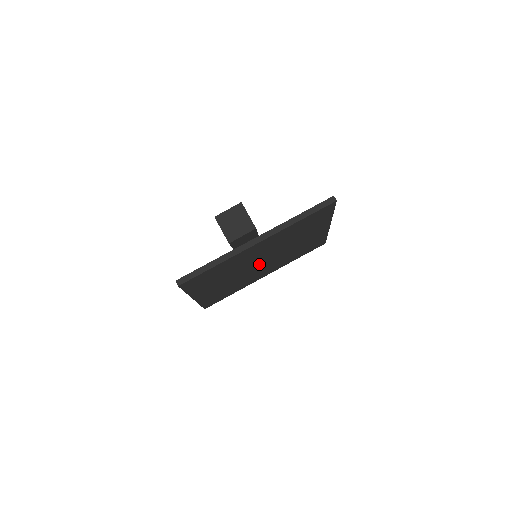
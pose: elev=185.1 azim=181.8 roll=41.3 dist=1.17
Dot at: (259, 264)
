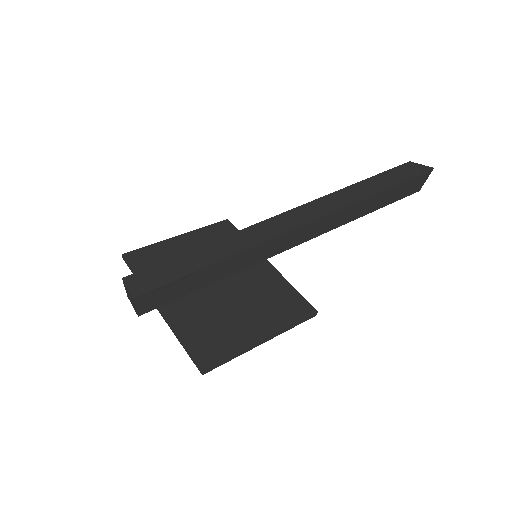
Dot at: (218, 281)
